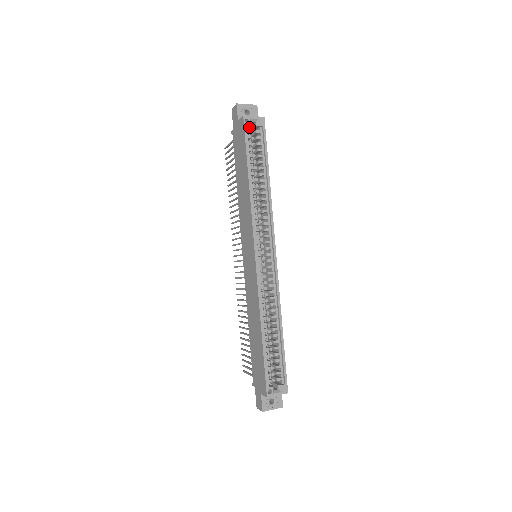
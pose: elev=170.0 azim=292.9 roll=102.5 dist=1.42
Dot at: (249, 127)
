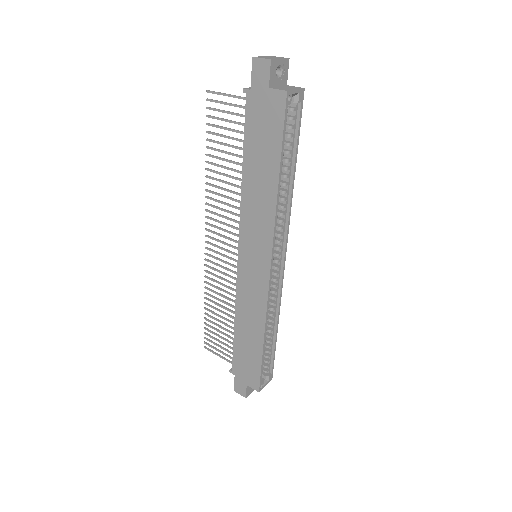
Dot at: occluded
